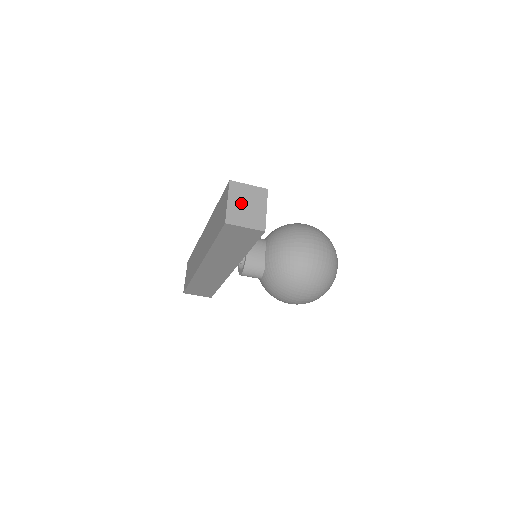
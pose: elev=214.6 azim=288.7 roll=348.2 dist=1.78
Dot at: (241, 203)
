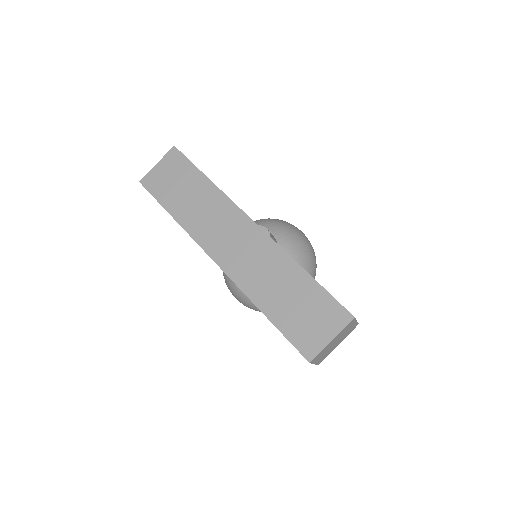
Dot at: (336, 341)
